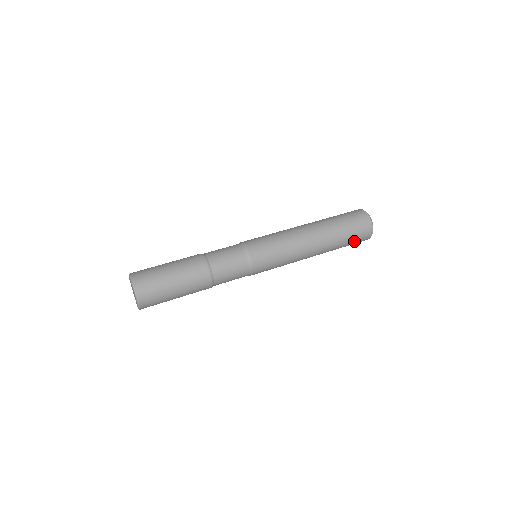
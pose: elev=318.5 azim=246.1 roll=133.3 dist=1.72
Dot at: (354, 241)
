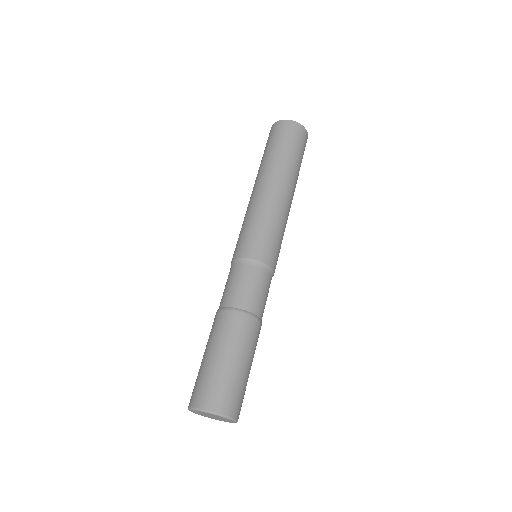
Dot at: occluded
